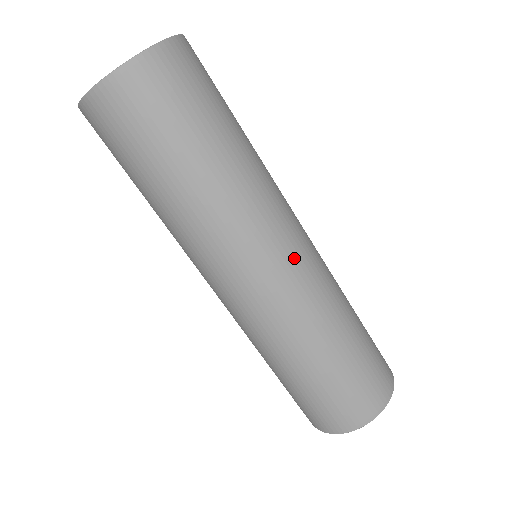
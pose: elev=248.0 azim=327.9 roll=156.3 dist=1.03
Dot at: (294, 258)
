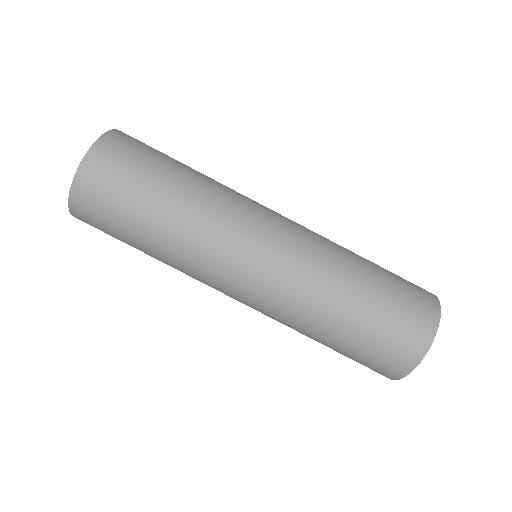
Dot at: (266, 254)
